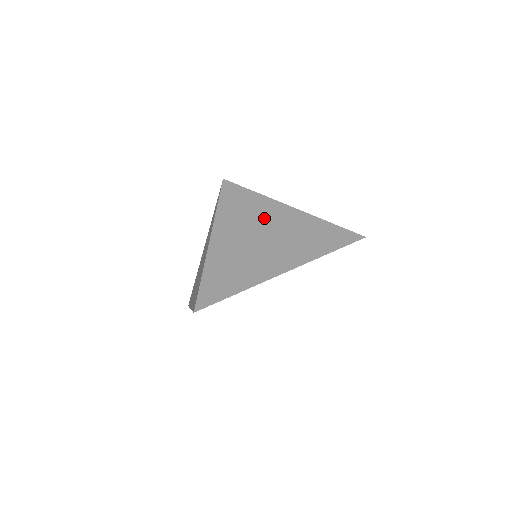
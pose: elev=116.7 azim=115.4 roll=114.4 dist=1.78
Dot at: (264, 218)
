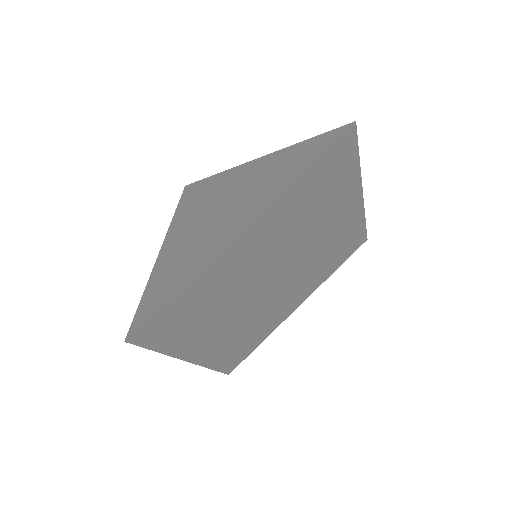
Dot at: (223, 190)
